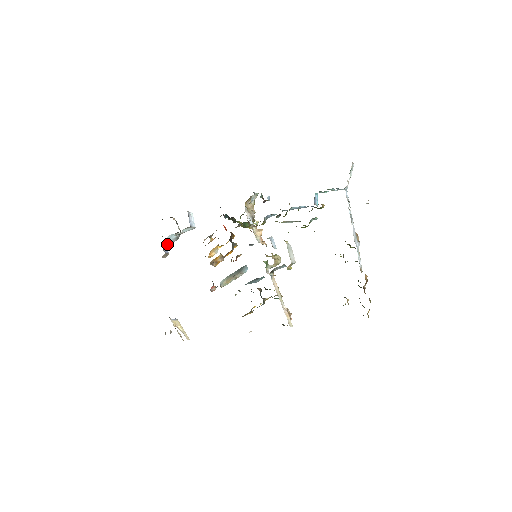
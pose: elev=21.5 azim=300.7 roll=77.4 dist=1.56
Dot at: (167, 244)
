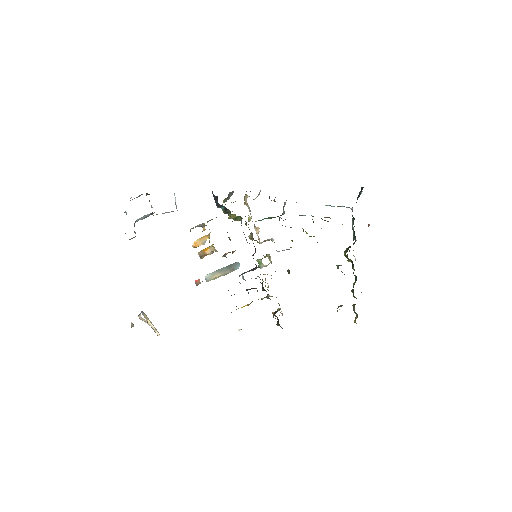
Dot at: occluded
